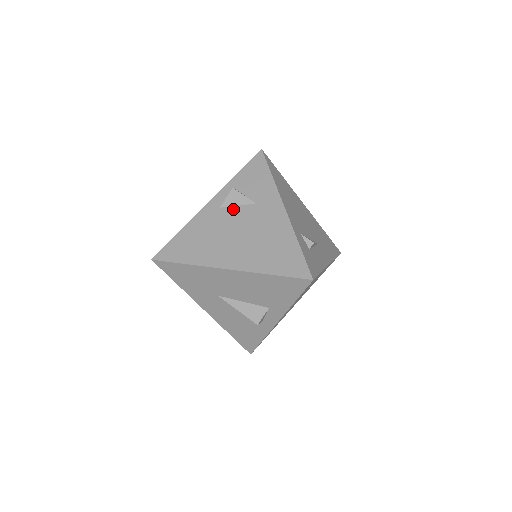
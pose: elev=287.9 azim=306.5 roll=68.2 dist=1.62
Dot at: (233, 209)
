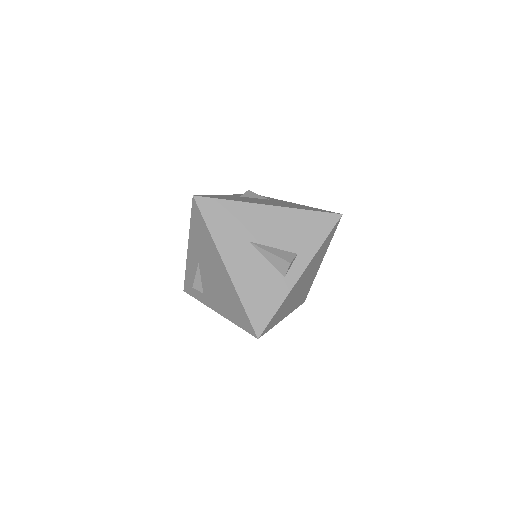
Dot at: (252, 198)
